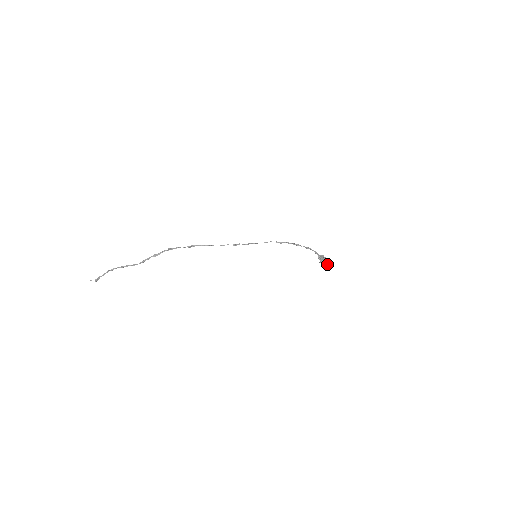
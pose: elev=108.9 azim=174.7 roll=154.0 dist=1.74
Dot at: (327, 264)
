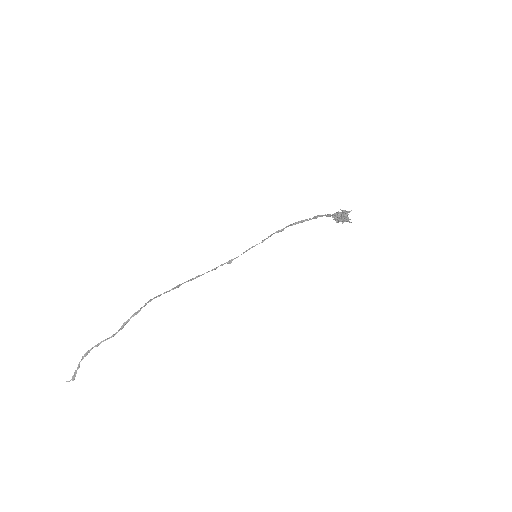
Dot at: (348, 219)
